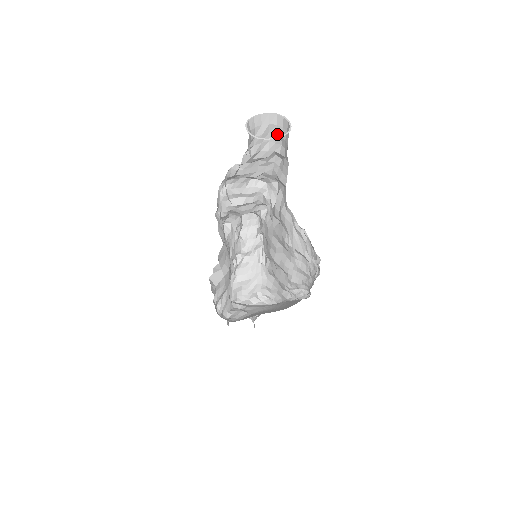
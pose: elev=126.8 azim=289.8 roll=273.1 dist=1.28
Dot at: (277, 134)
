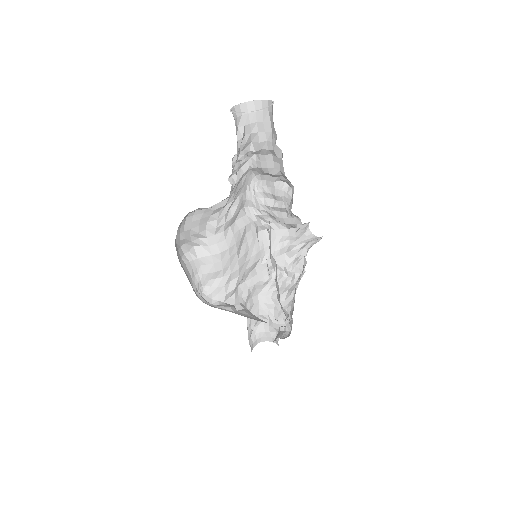
Dot at: (273, 123)
